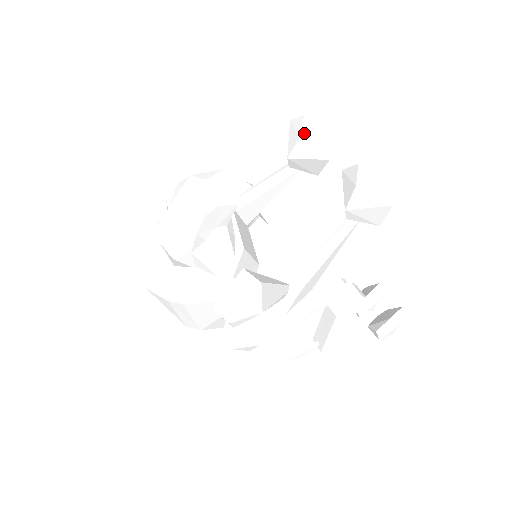
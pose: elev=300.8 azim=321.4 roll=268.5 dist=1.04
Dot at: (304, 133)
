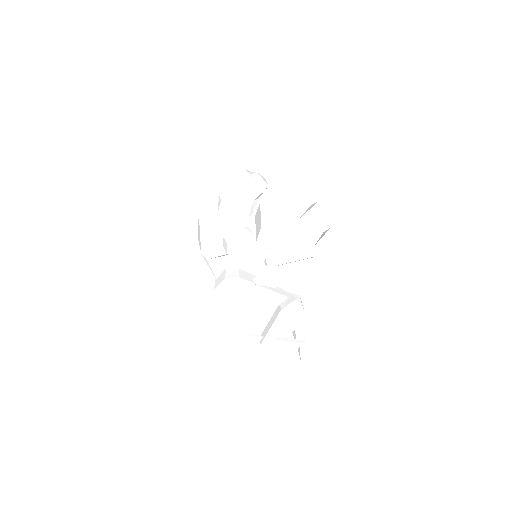
Dot at: (314, 209)
